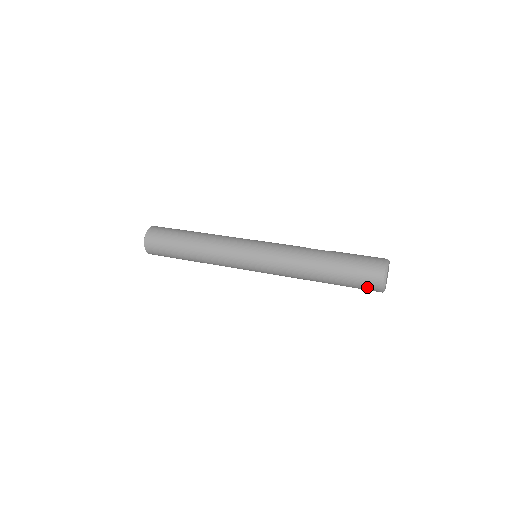
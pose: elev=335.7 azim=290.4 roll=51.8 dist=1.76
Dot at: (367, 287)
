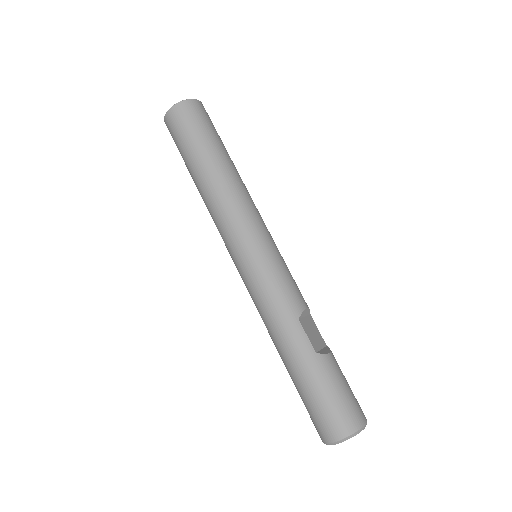
Dot at: occluded
